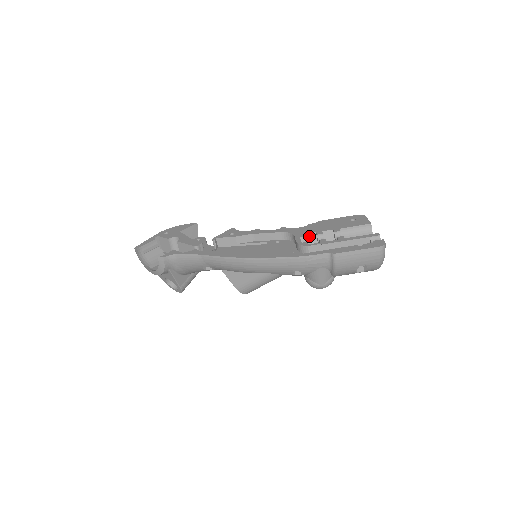
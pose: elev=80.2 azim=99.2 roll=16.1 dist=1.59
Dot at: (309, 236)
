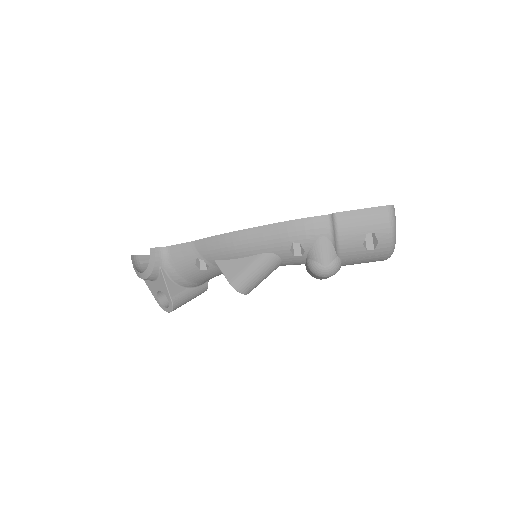
Dot at: occluded
